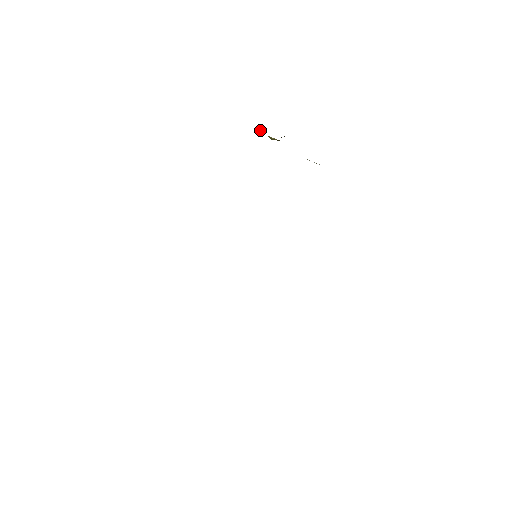
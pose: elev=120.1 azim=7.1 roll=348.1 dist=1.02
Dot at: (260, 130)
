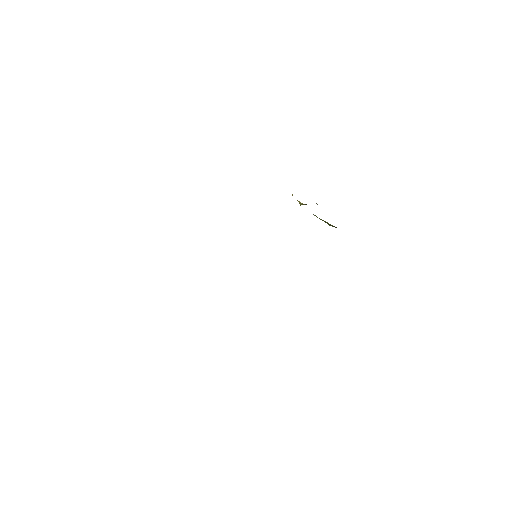
Dot at: (292, 195)
